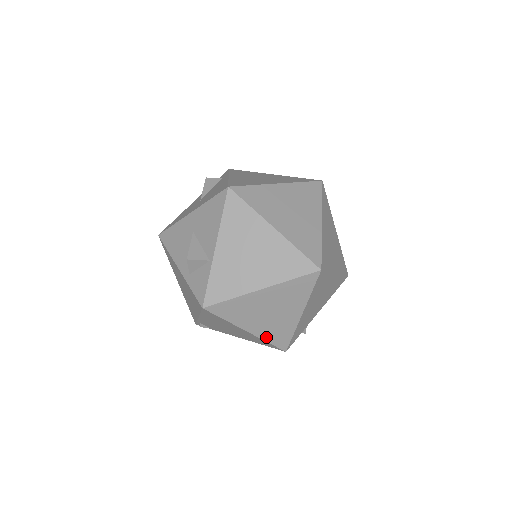
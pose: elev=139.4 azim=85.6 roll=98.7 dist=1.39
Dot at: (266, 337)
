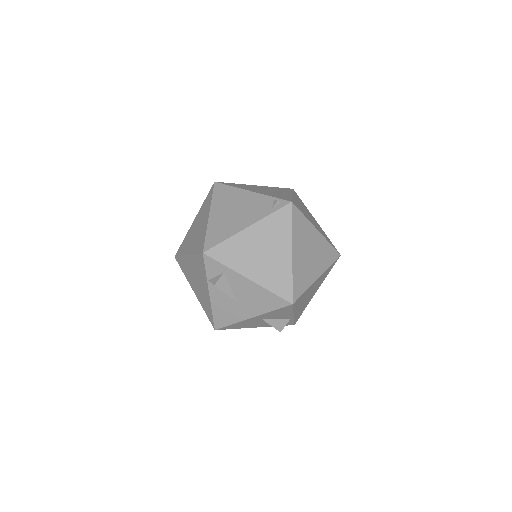
Dot at: occluded
